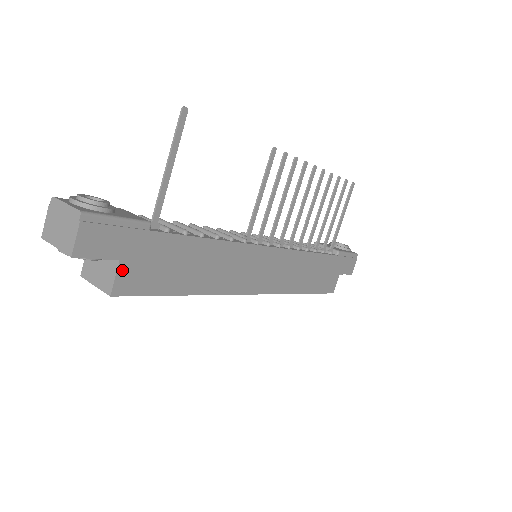
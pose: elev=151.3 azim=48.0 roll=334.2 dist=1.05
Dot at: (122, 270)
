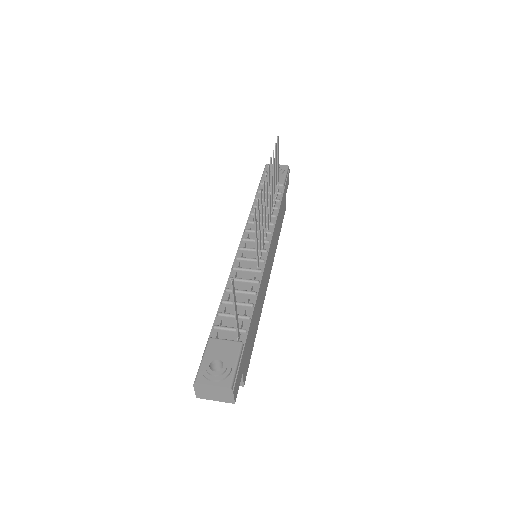
Dot at: (243, 374)
